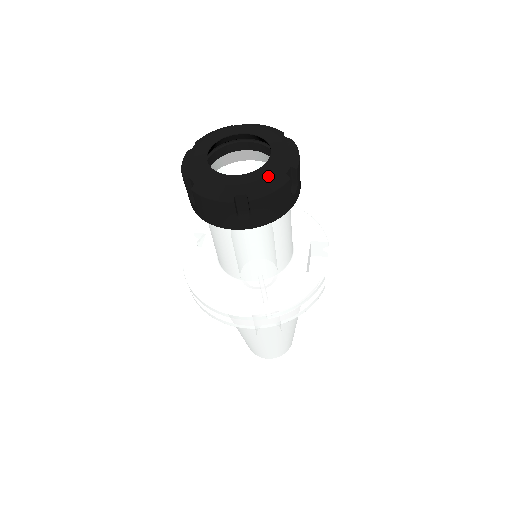
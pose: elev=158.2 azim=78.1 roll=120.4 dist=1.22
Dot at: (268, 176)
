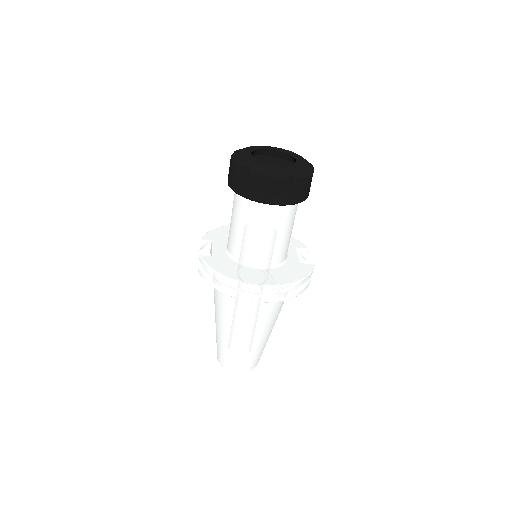
Dot at: (302, 167)
